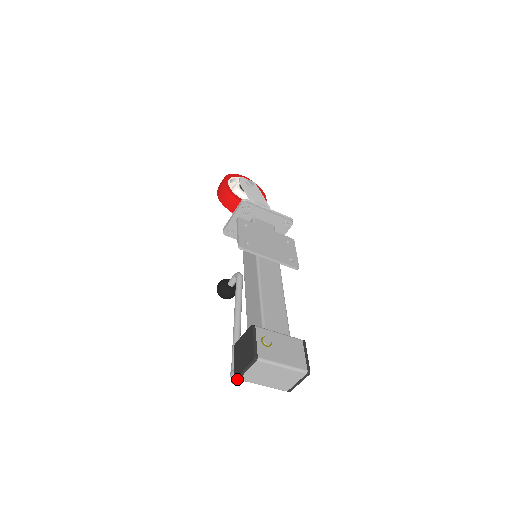
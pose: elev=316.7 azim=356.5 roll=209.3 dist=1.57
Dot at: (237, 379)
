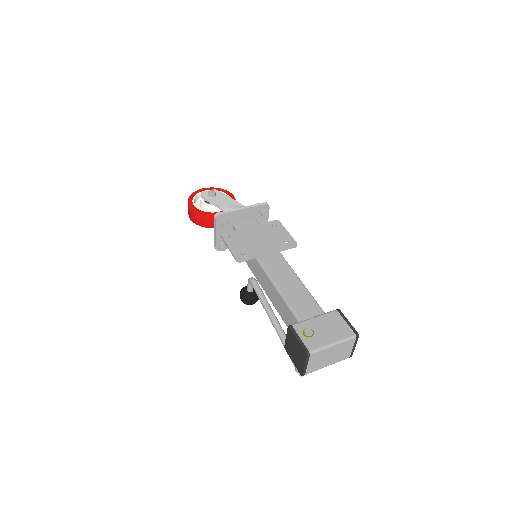
Dot at: (303, 375)
